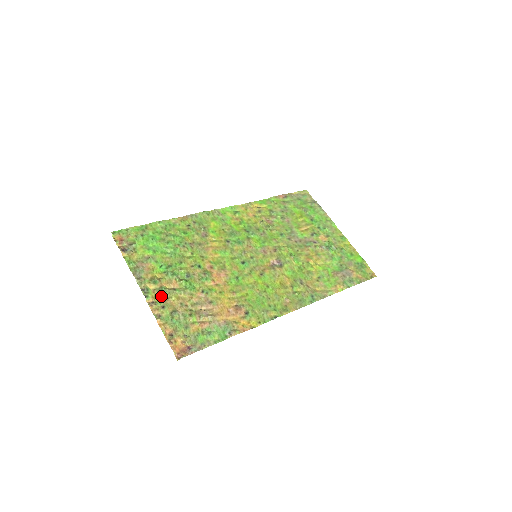
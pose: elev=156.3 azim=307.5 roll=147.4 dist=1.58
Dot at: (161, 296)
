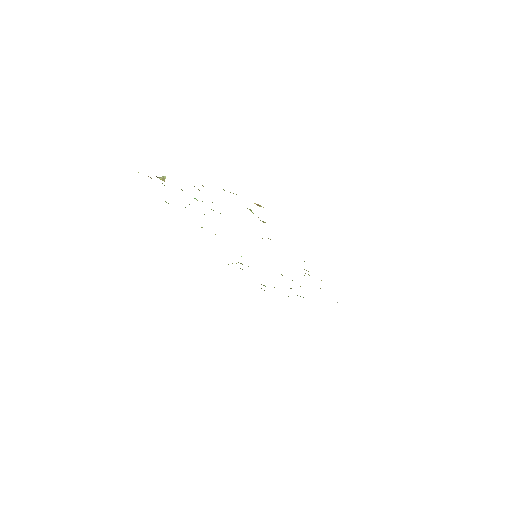
Dot at: occluded
